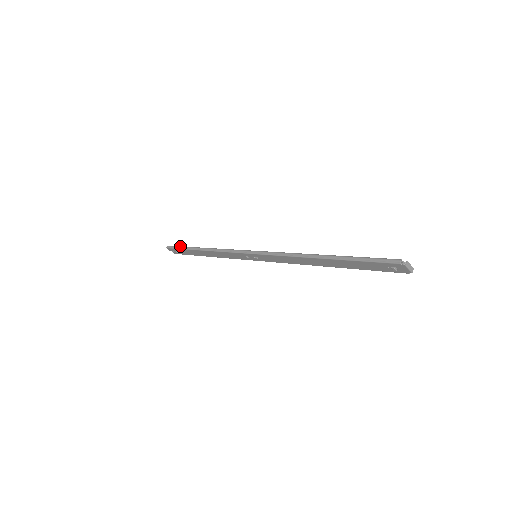
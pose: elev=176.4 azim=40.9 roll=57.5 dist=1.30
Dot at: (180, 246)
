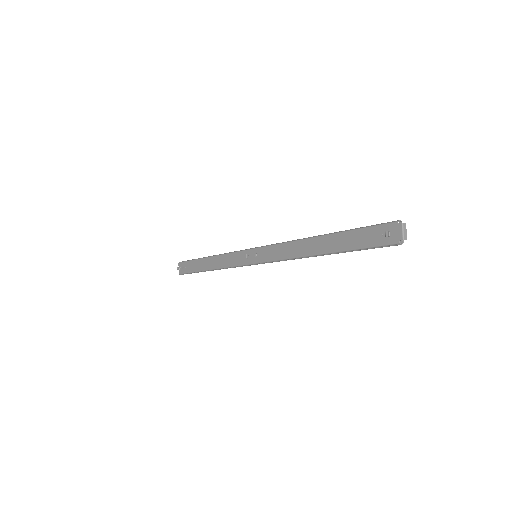
Dot at: (193, 259)
